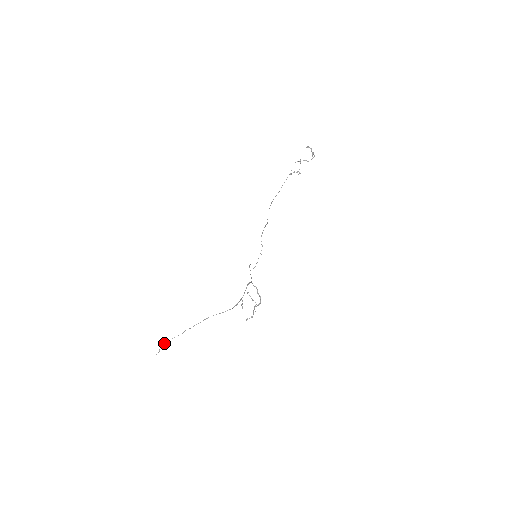
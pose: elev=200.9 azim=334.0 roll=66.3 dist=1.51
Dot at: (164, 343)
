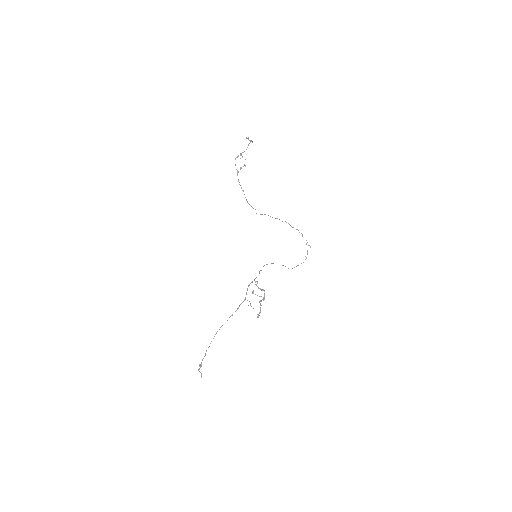
Dot at: (199, 366)
